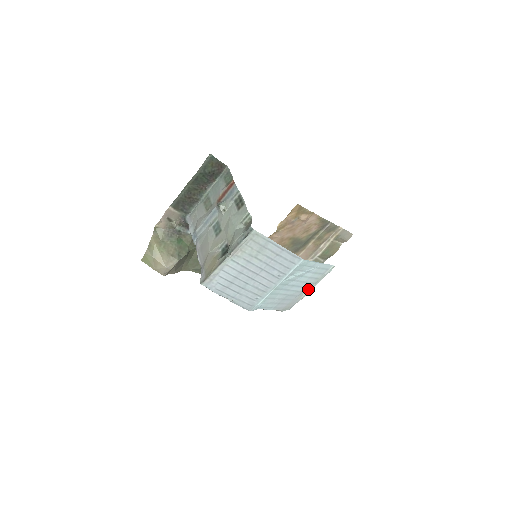
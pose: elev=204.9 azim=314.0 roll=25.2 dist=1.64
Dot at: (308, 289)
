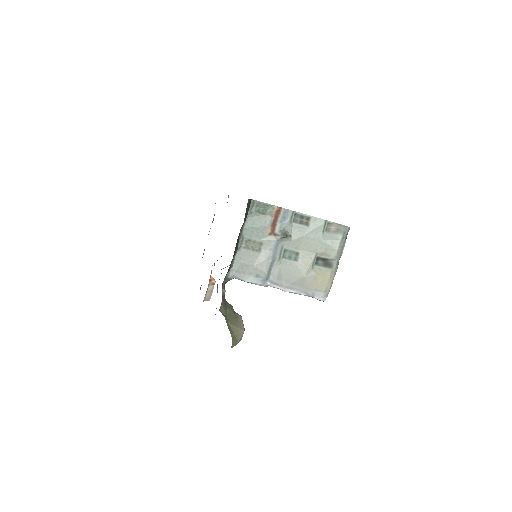
Dot at: occluded
